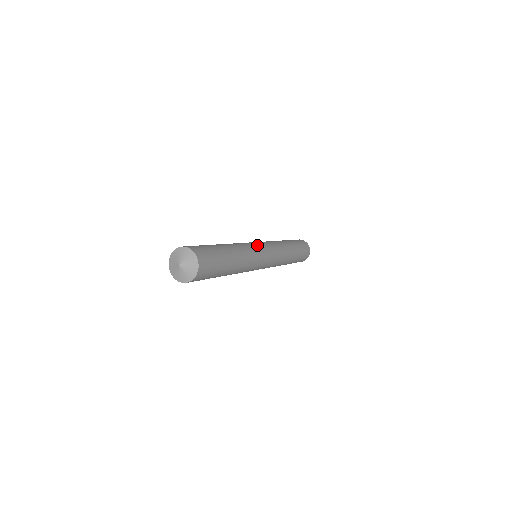
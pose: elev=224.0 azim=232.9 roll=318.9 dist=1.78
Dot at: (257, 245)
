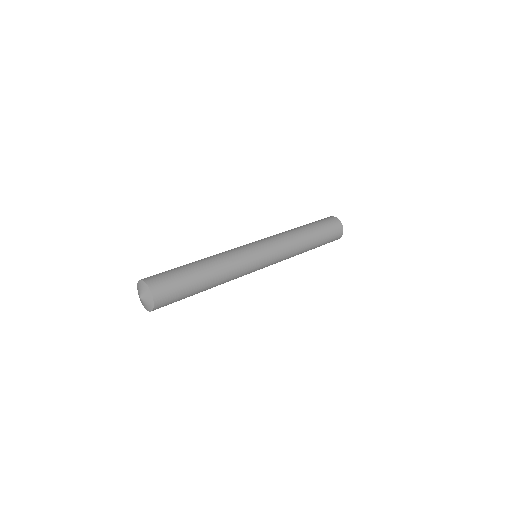
Dot at: (243, 246)
